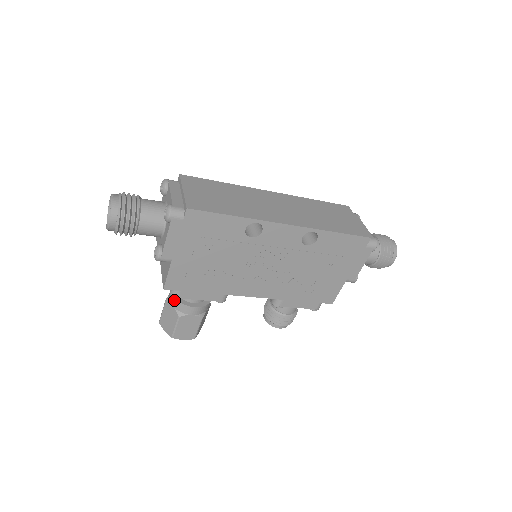
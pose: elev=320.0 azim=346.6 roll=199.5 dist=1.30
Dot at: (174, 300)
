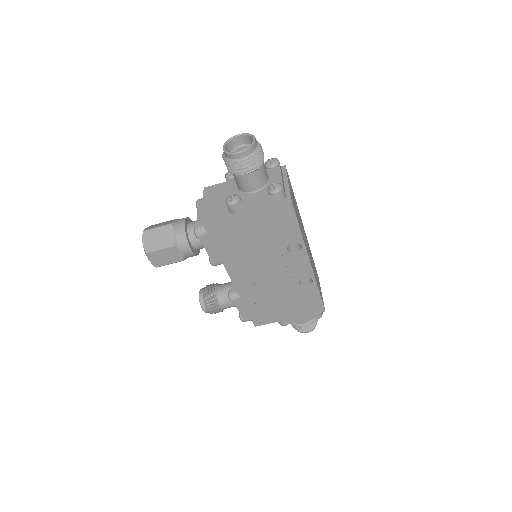
Dot at: (182, 231)
